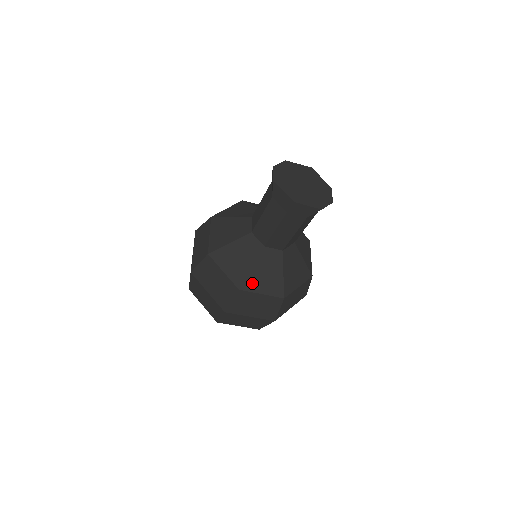
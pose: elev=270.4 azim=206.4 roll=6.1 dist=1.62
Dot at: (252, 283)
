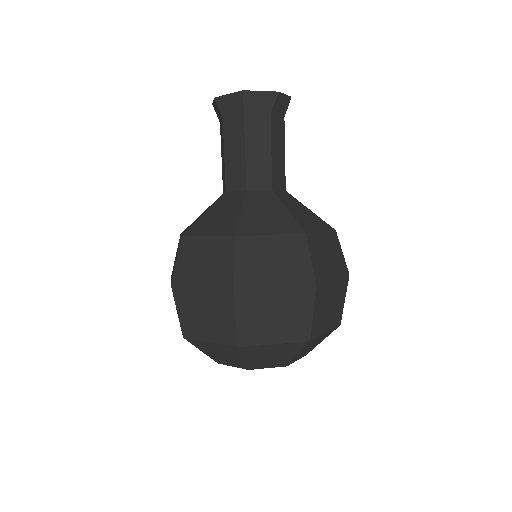
Dot at: (250, 226)
